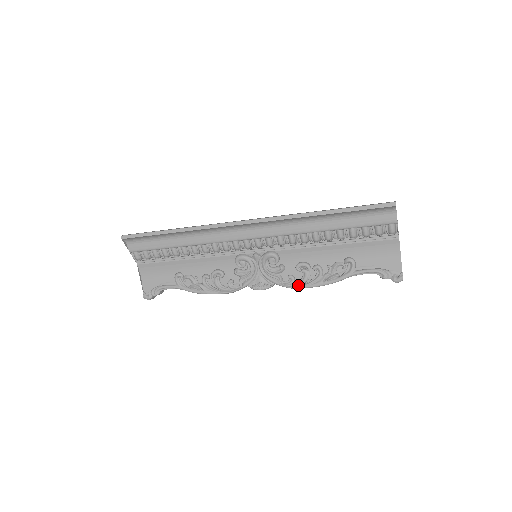
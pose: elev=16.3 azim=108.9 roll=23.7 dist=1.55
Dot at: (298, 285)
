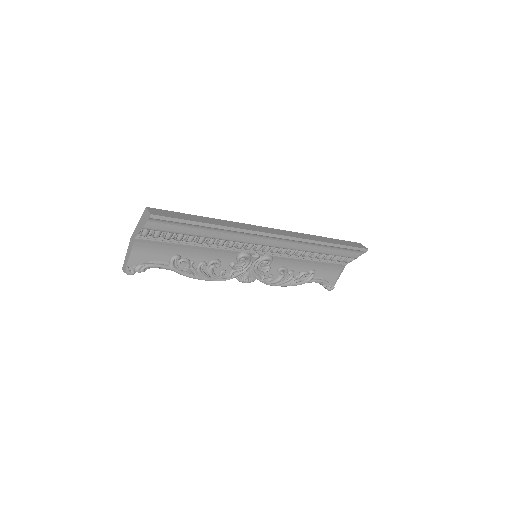
Dot at: (274, 283)
